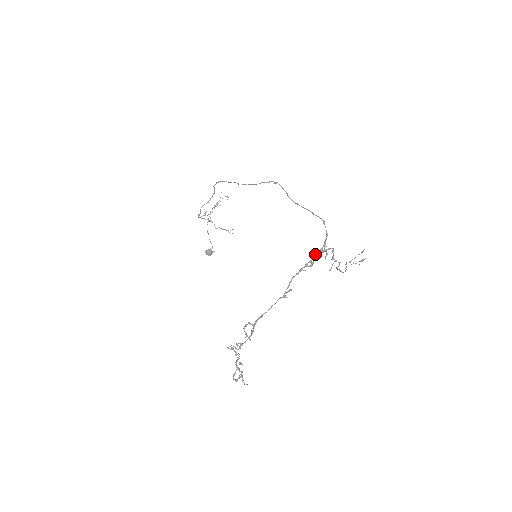
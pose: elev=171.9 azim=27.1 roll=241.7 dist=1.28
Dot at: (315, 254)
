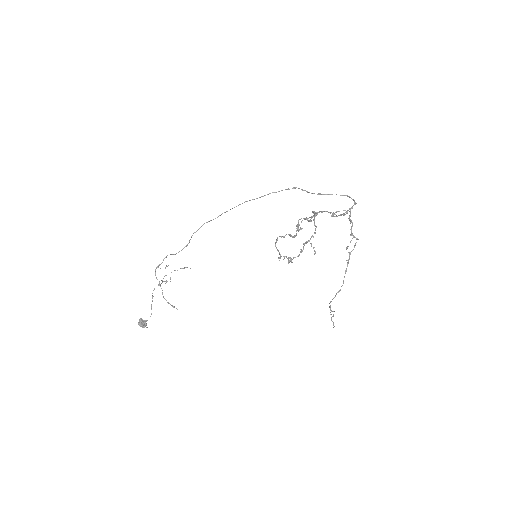
Dot at: (347, 210)
